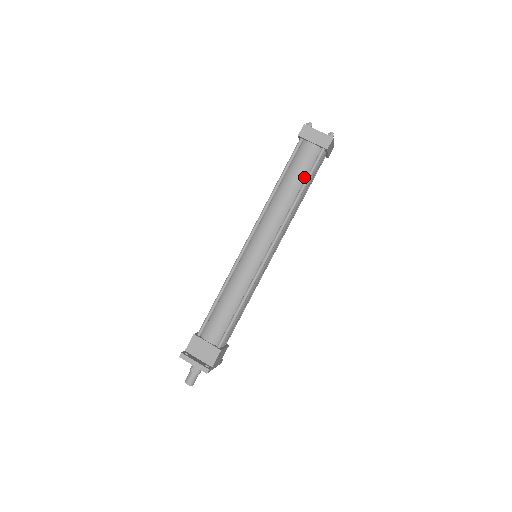
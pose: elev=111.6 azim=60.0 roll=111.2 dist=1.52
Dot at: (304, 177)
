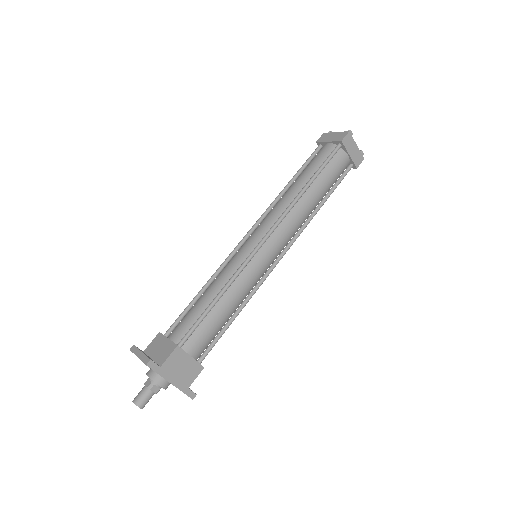
Dot at: (316, 171)
